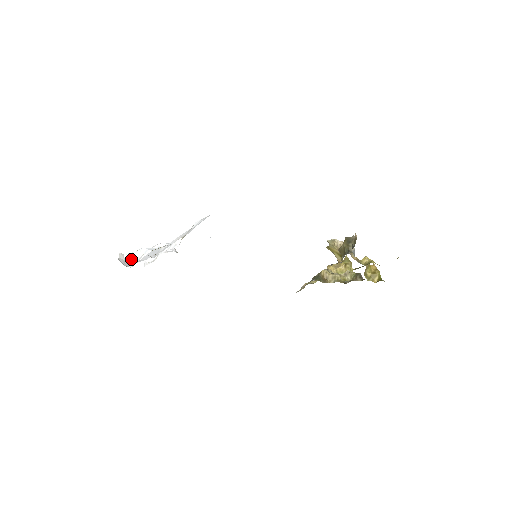
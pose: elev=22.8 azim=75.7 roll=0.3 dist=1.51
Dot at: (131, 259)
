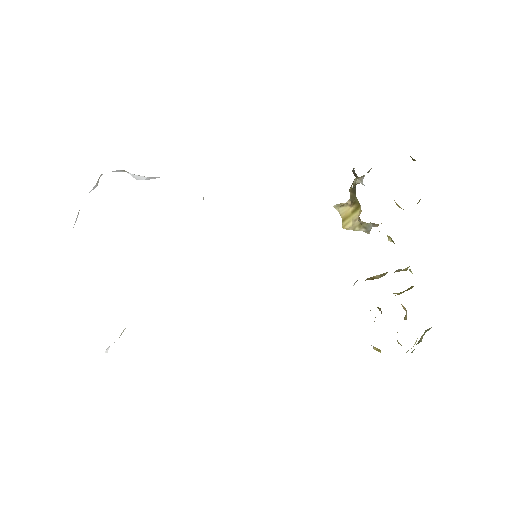
Dot at: occluded
